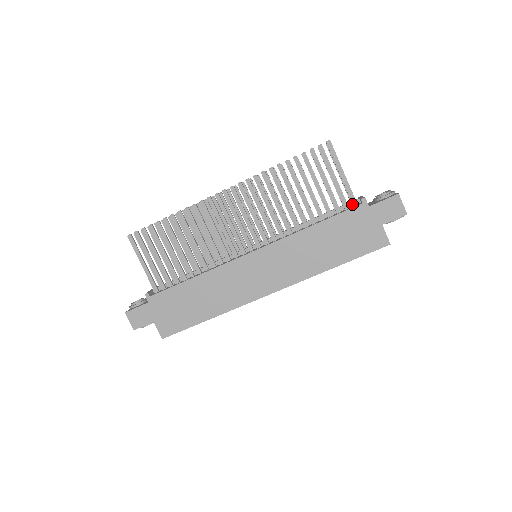
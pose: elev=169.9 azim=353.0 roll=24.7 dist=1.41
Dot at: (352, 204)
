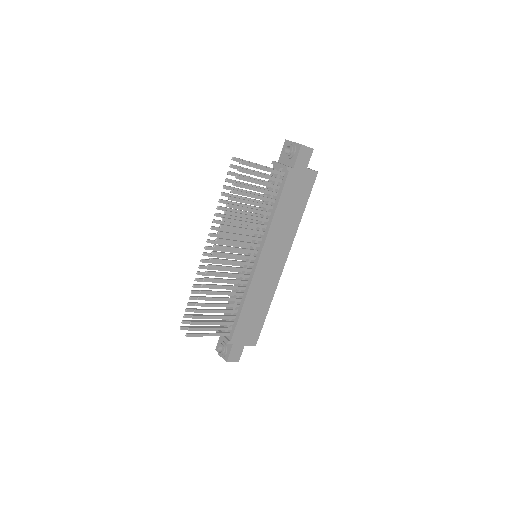
Dot at: occluded
